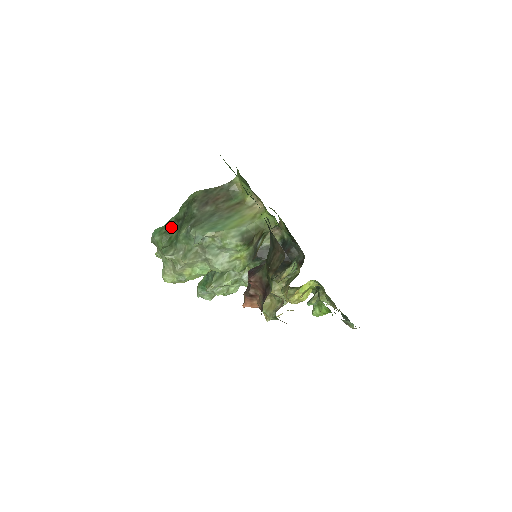
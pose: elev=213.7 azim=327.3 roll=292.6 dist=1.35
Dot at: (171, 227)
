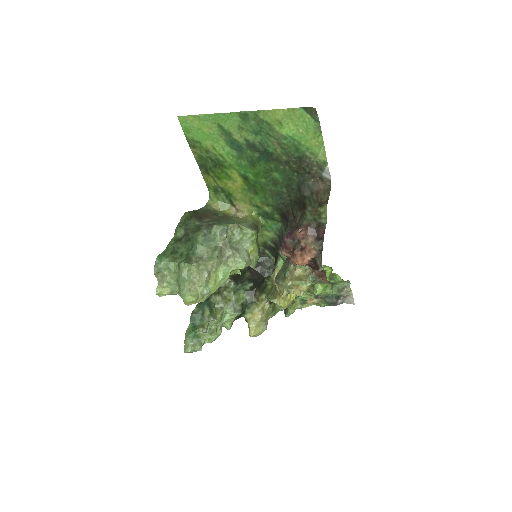
Dot at: (175, 247)
